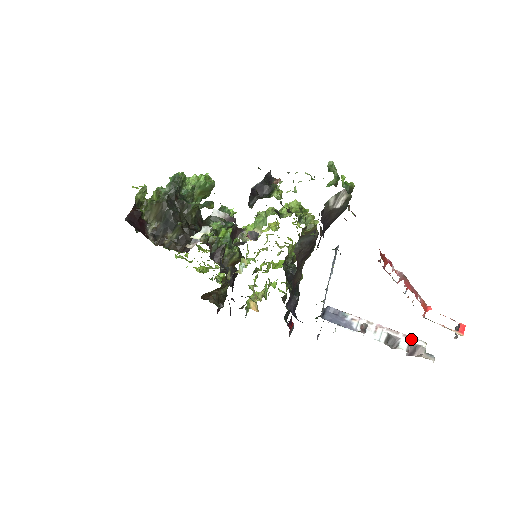
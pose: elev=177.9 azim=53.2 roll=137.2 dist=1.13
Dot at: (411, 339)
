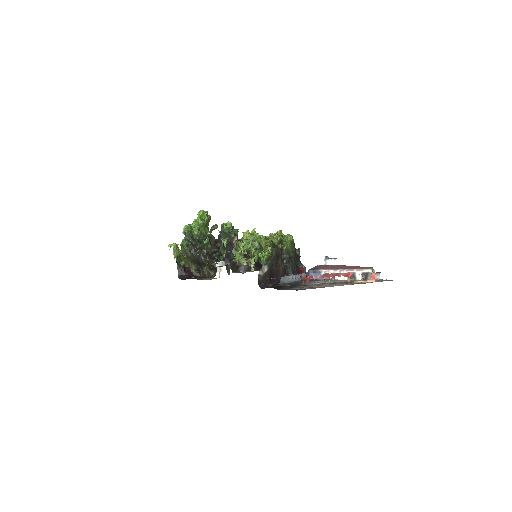
Dot at: (362, 271)
